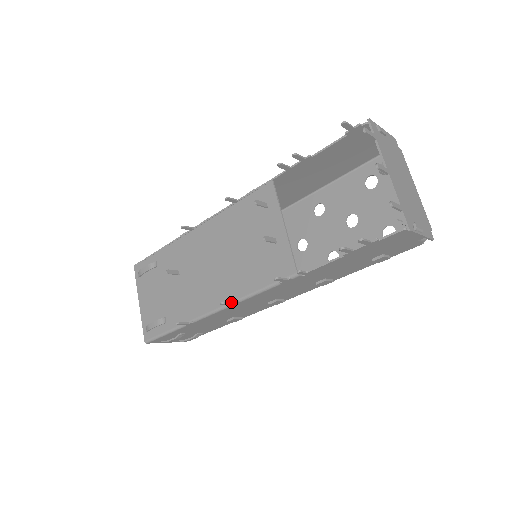
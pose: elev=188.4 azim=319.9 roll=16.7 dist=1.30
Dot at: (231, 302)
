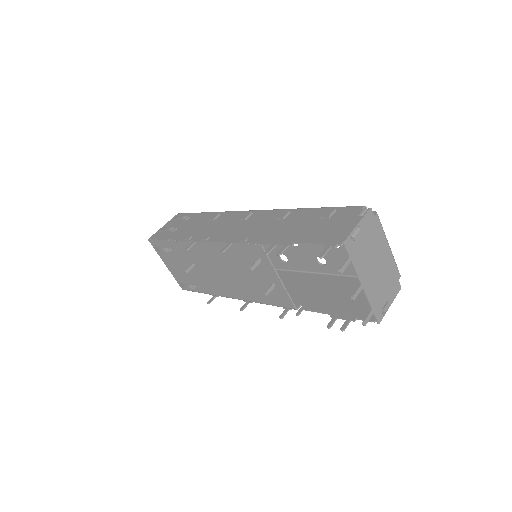
Dot at: (247, 304)
